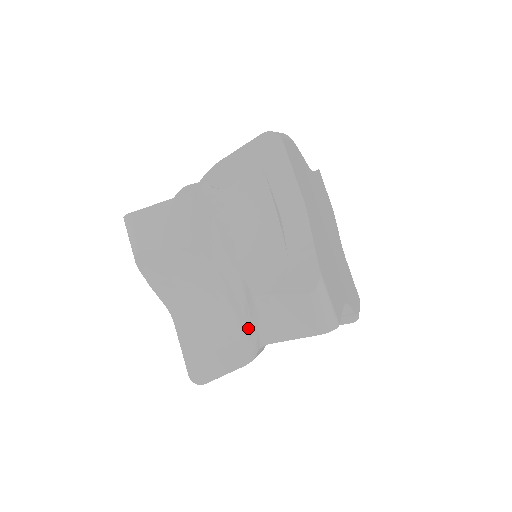
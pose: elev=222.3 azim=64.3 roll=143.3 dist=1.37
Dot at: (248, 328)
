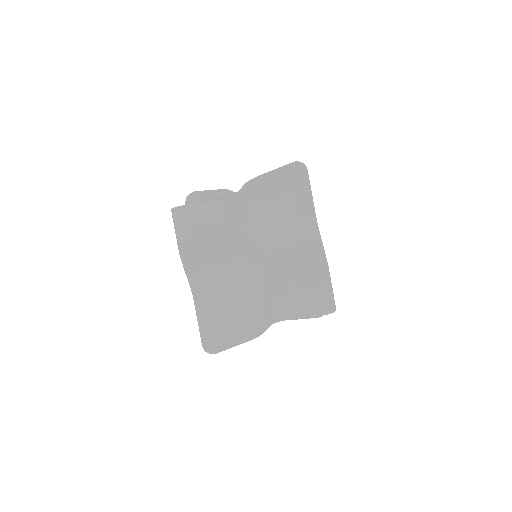
Dot at: occluded
